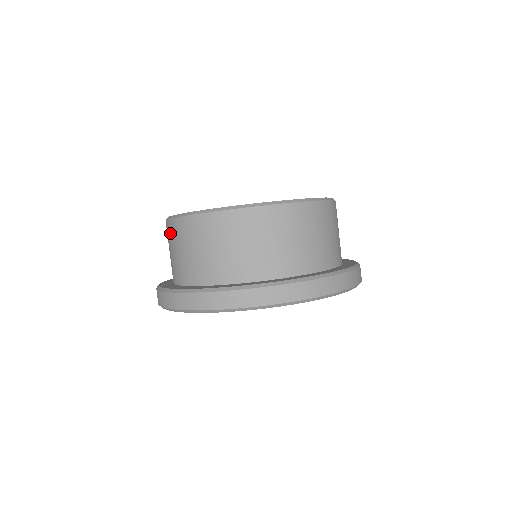
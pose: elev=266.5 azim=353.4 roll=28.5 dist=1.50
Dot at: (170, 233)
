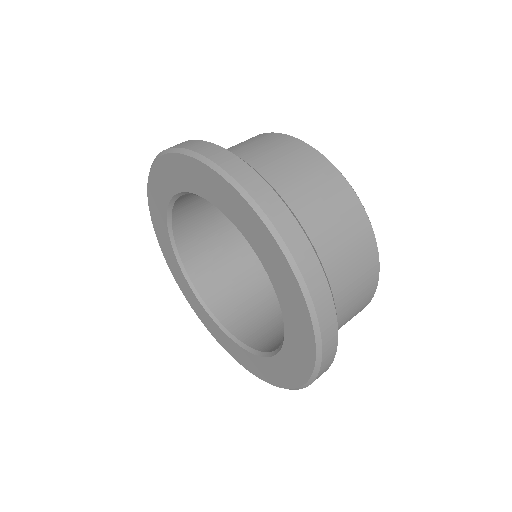
Dot at: occluded
